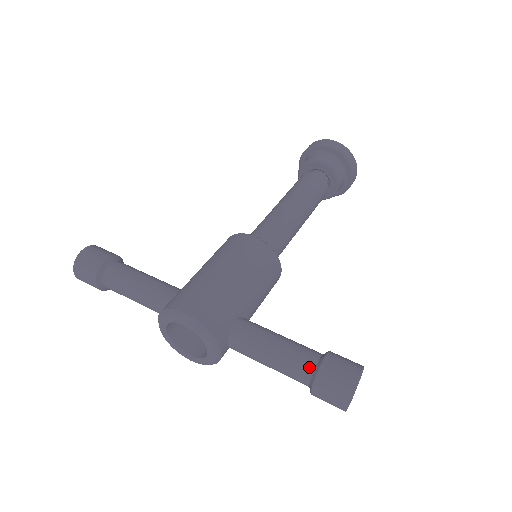
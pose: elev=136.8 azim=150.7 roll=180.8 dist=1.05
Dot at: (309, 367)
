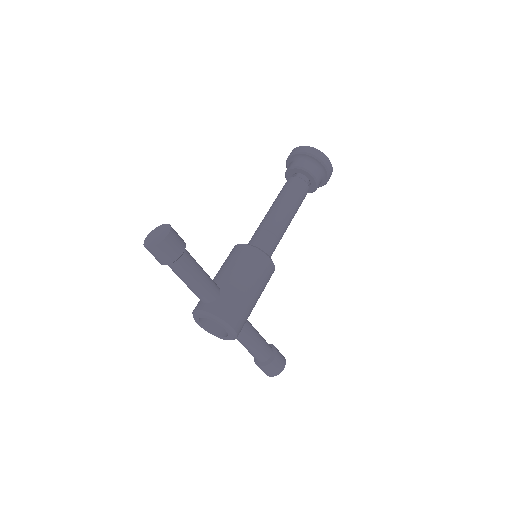
Dot at: (267, 358)
